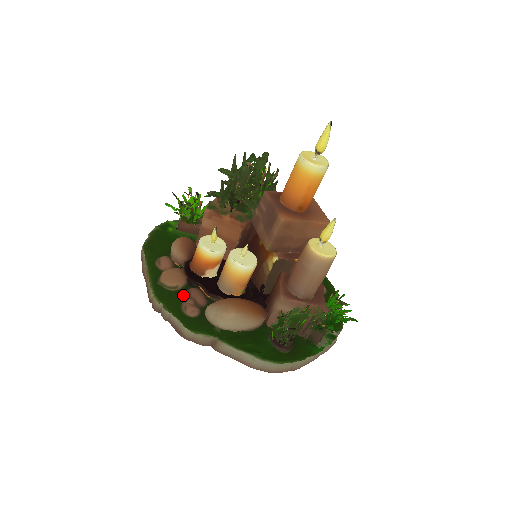
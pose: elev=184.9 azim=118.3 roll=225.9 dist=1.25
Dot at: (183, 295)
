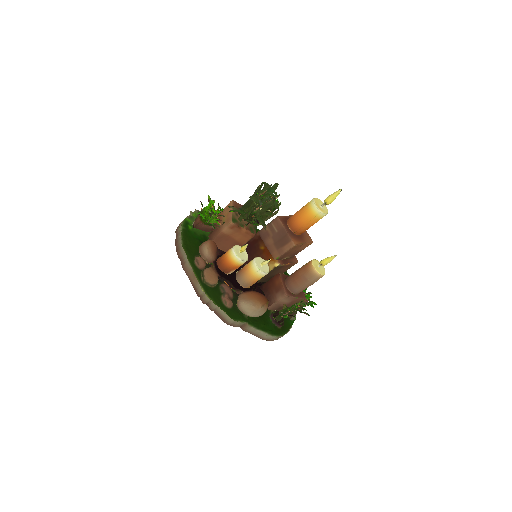
Dot at: (219, 290)
